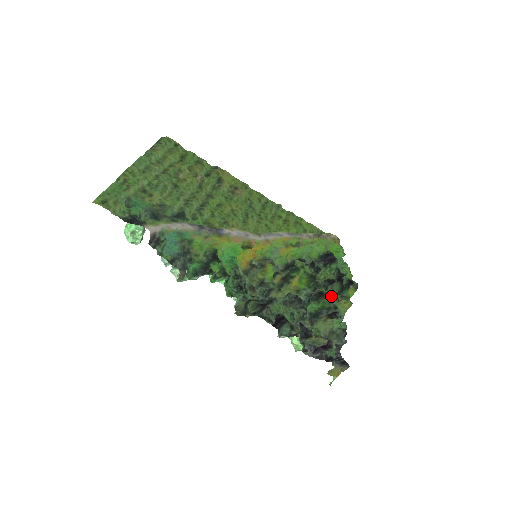
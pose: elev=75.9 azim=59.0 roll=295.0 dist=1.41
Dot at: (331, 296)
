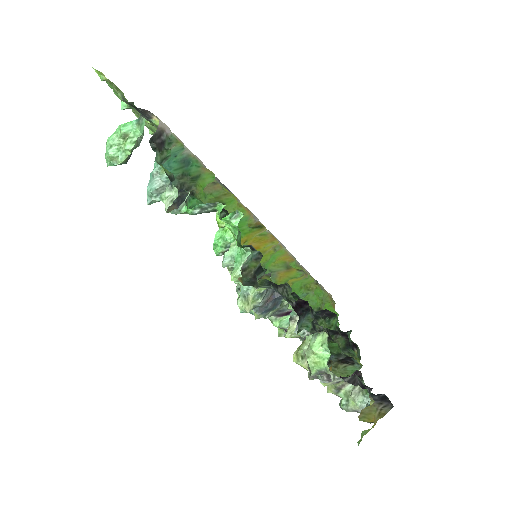
Dot at: occluded
